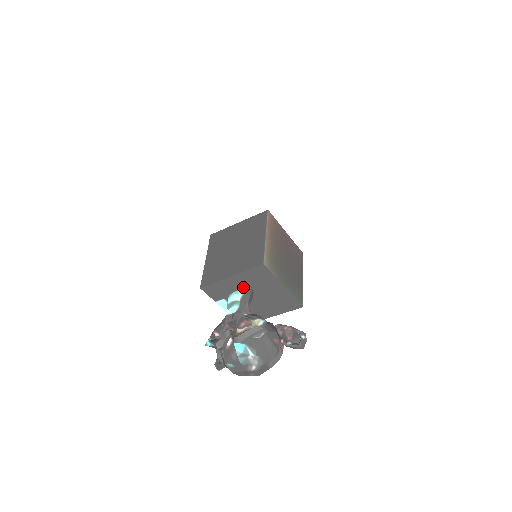
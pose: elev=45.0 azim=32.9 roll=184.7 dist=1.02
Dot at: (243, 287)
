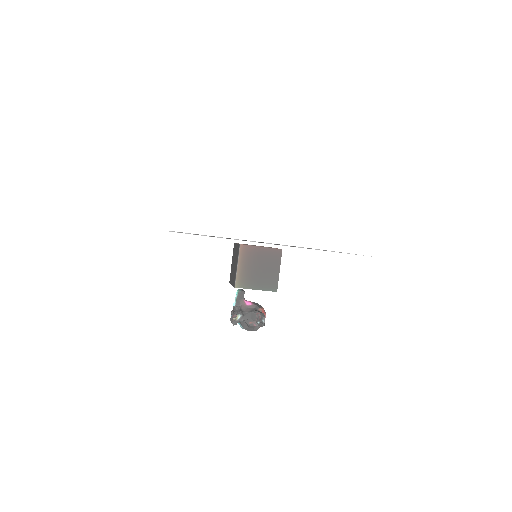
Dot at: occluded
